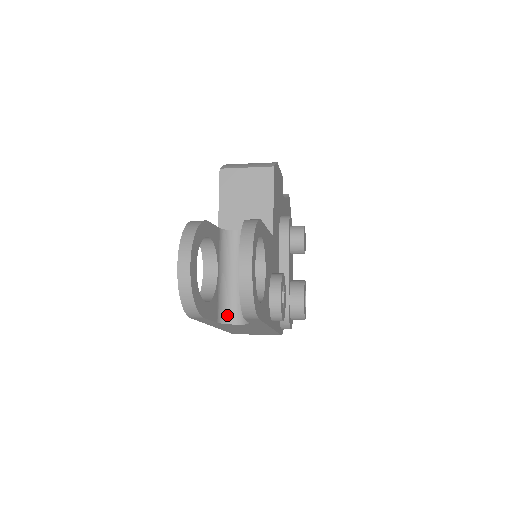
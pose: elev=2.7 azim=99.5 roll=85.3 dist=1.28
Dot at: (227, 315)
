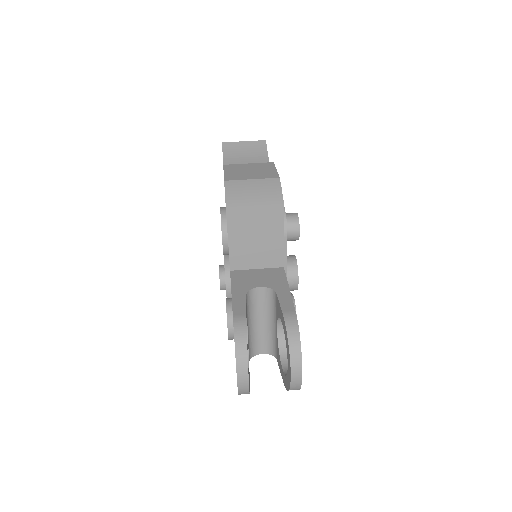
Dot at: (254, 350)
